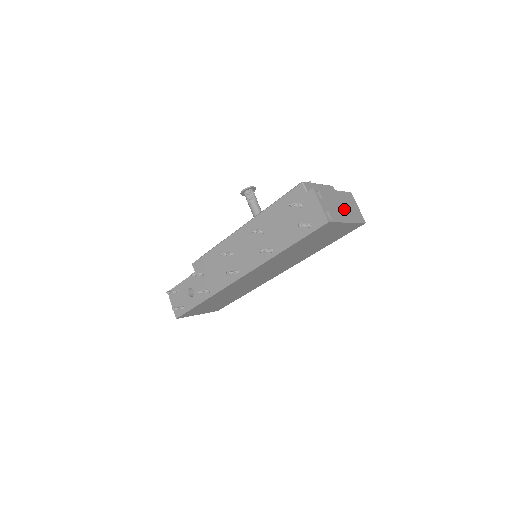
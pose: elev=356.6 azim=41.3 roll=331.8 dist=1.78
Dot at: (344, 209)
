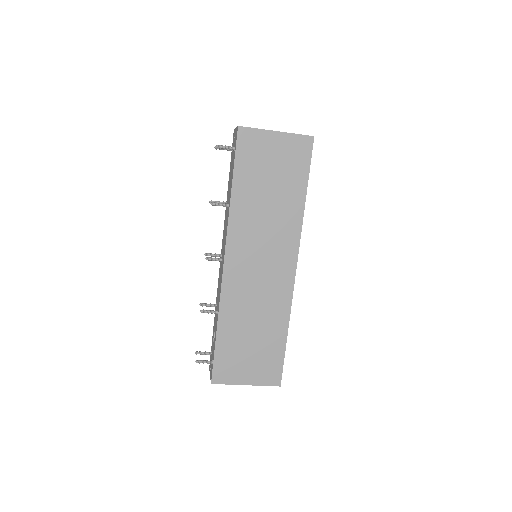
Dot at: occluded
